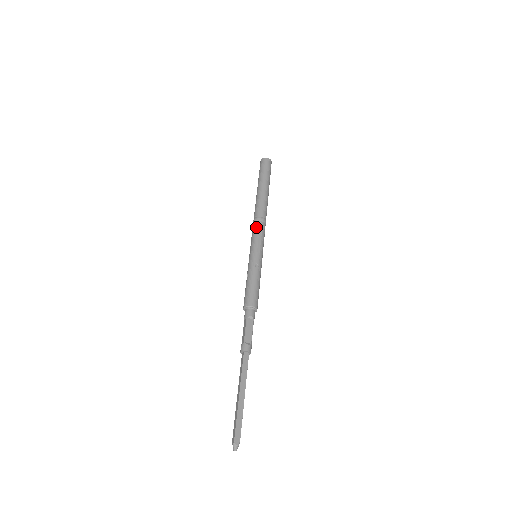
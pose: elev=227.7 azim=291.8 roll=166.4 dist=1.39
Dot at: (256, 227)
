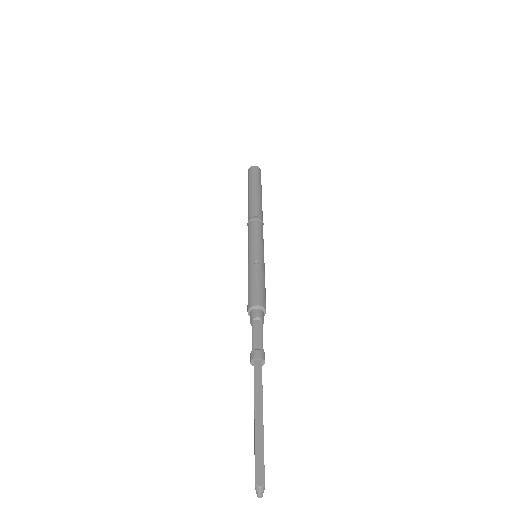
Dot at: (250, 227)
